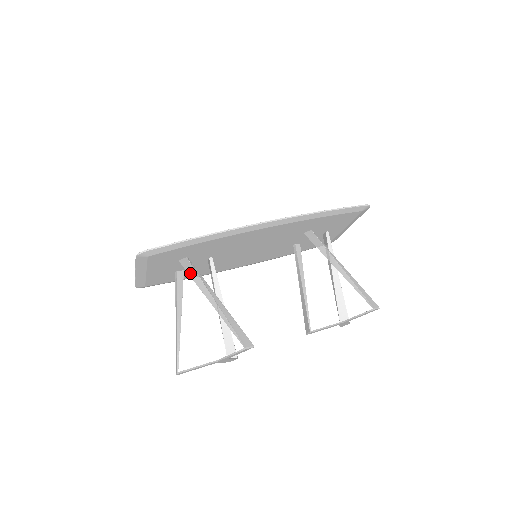
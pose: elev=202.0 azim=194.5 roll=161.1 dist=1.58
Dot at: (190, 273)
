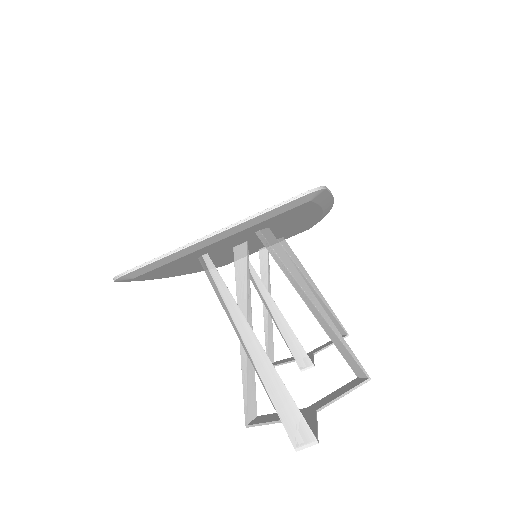
Dot at: (281, 255)
